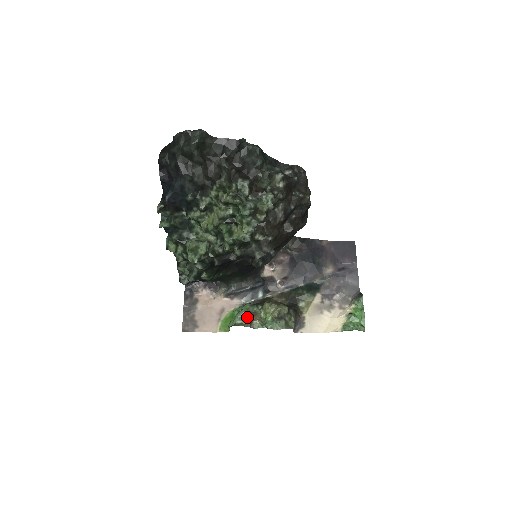
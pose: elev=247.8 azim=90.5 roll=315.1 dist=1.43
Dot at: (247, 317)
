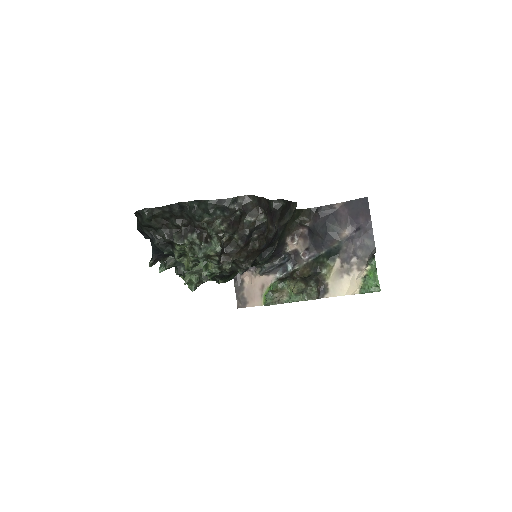
Dot at: (273, 297)
